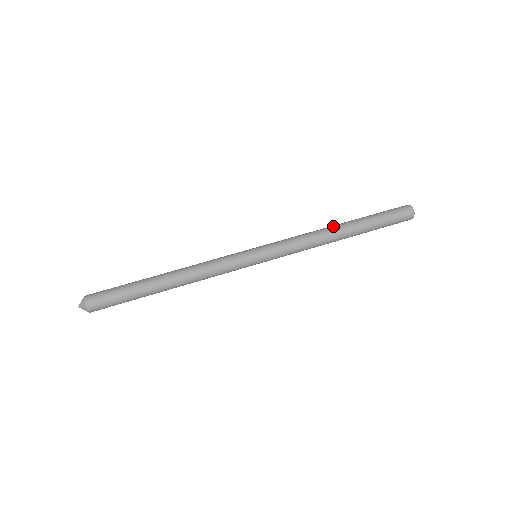
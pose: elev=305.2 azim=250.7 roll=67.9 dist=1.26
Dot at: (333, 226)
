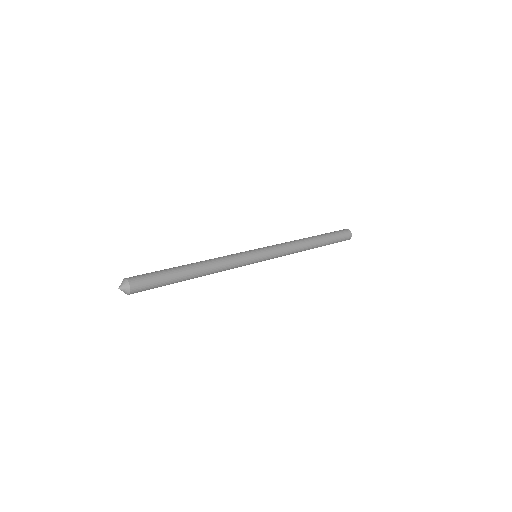
Dot at: (307, 239)
